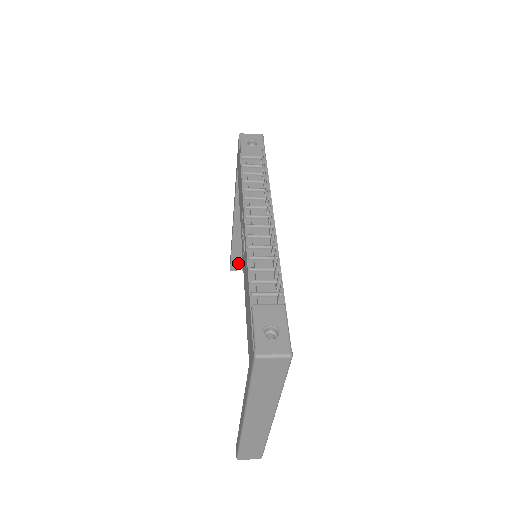
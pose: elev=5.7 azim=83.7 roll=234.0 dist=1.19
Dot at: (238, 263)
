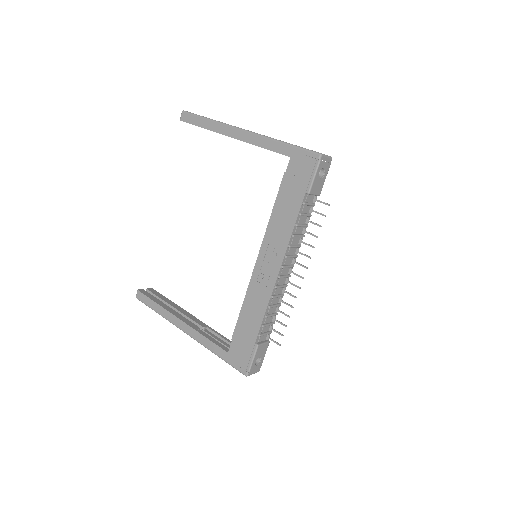
Dot at: occluded
